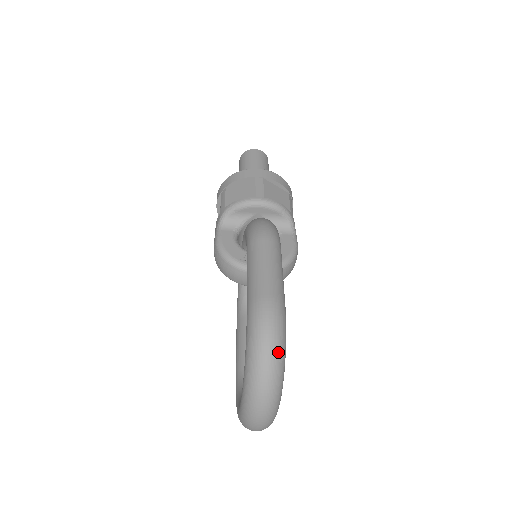
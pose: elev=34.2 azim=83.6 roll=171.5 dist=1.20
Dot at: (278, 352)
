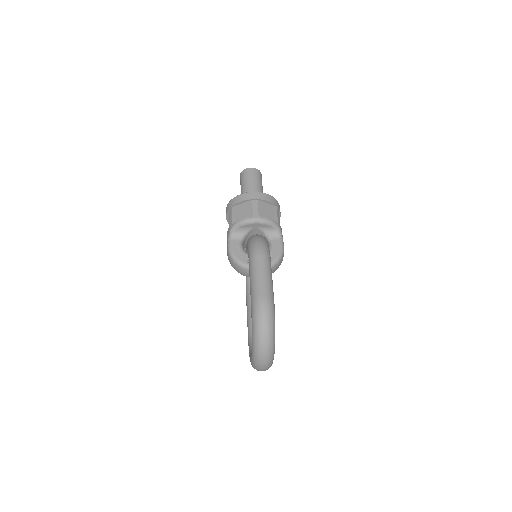
Dot at: (270, 330)
